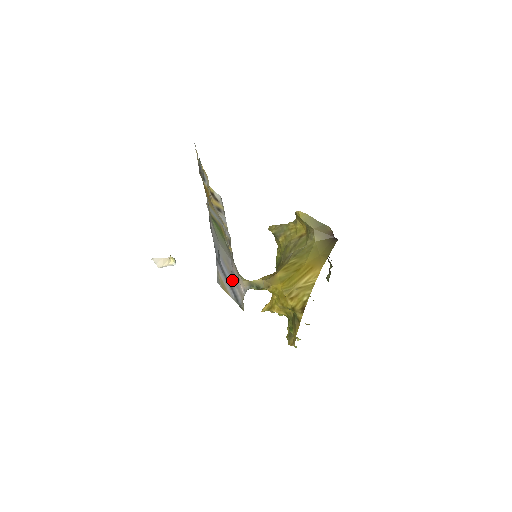
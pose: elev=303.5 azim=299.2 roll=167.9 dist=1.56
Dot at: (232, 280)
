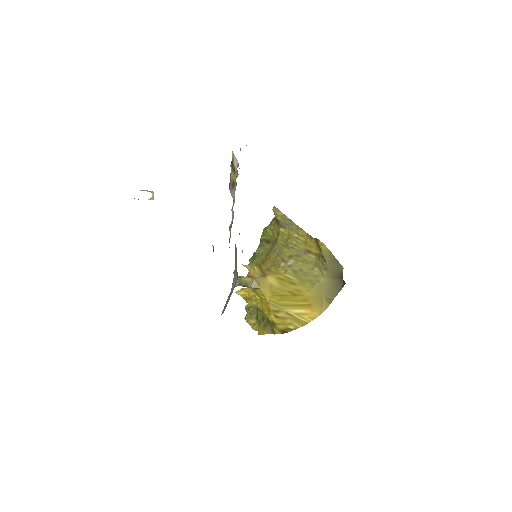
Dot at: occluded
